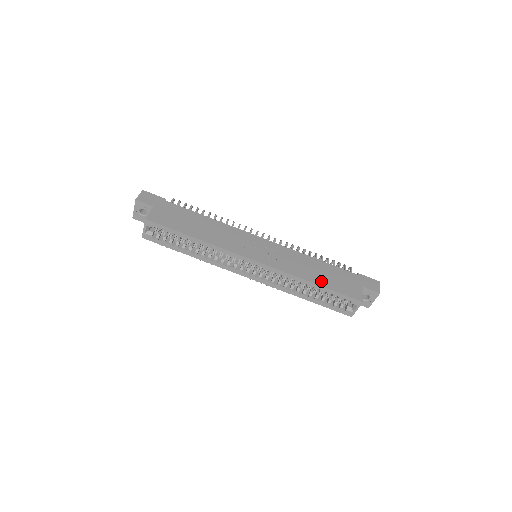
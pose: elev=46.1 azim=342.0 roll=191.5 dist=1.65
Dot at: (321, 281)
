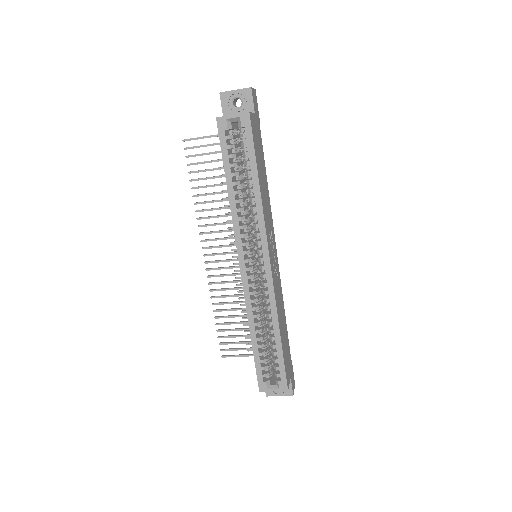
Dot at: occluded
